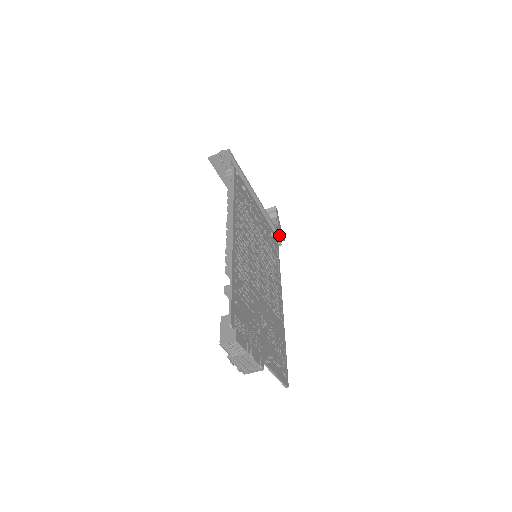
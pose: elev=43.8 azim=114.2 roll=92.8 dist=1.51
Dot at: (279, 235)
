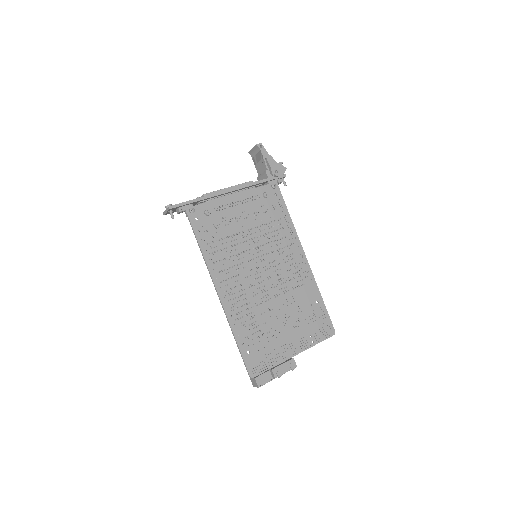
Dot at: (276, 176)
